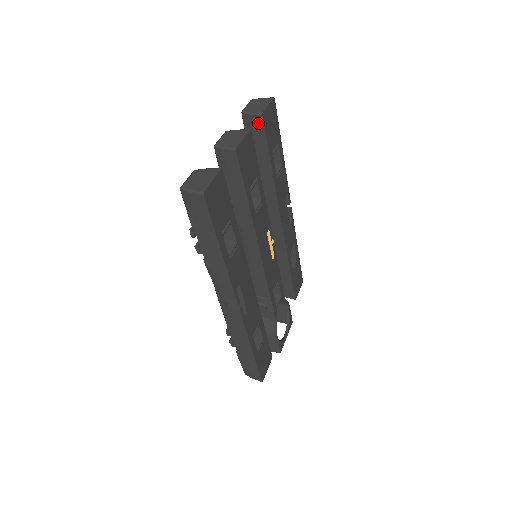
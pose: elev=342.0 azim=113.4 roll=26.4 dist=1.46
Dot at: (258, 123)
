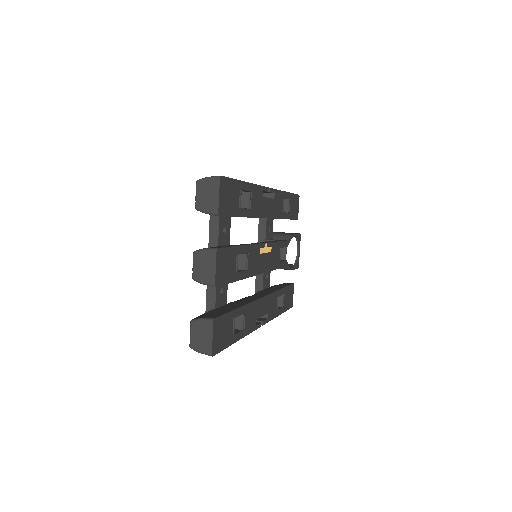
Dot at: occluded
